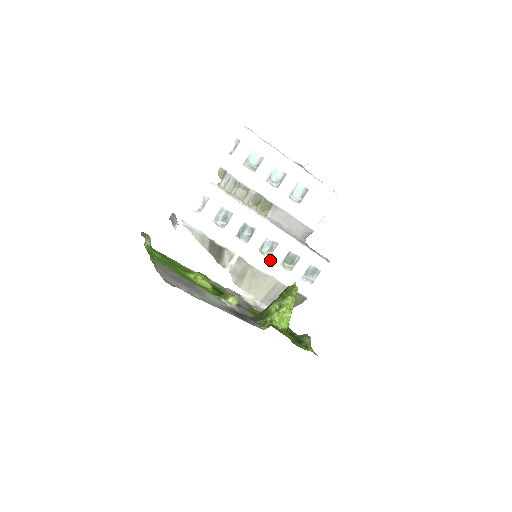
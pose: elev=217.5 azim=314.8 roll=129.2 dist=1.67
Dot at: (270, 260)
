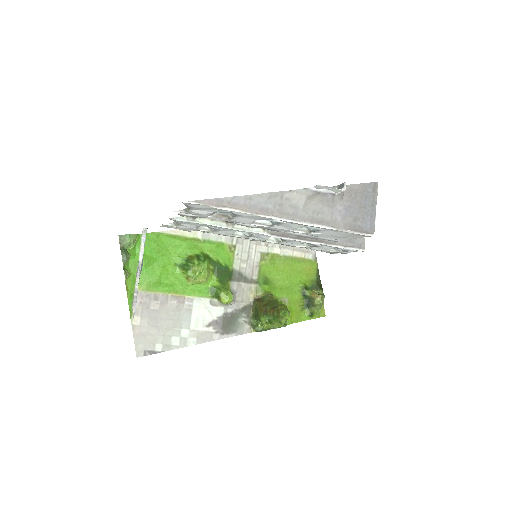
Dot at: occluded
